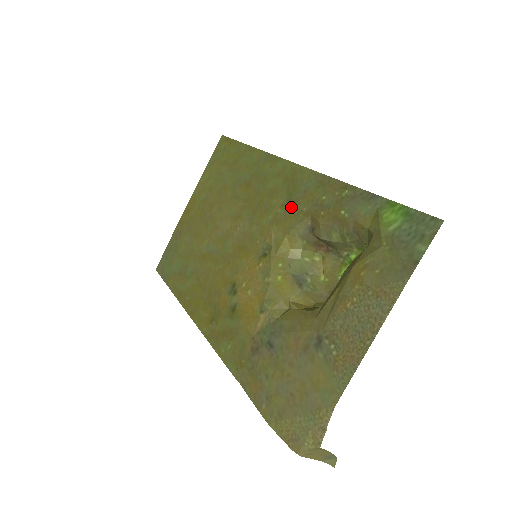
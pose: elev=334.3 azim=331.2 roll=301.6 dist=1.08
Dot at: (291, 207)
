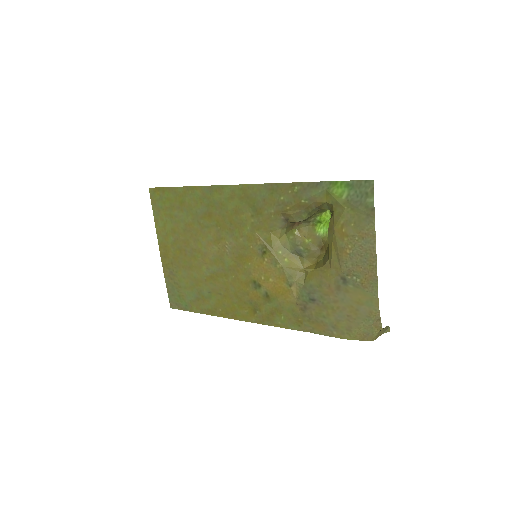
Dot at: (261, 214)
